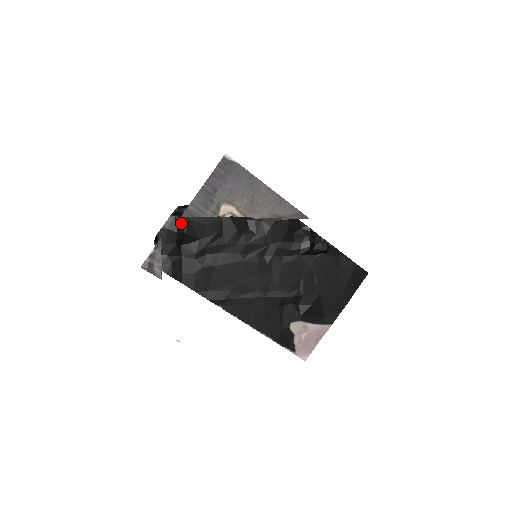
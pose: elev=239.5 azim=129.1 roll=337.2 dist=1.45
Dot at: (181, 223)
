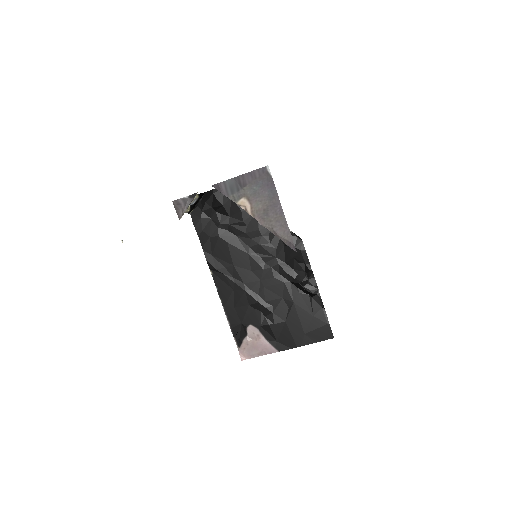
Dot at: (225, 196)
